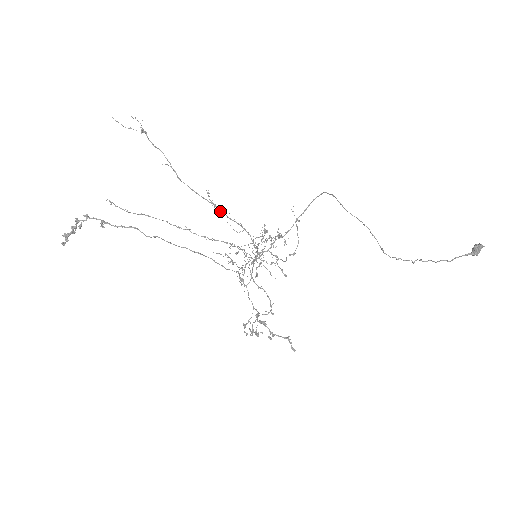
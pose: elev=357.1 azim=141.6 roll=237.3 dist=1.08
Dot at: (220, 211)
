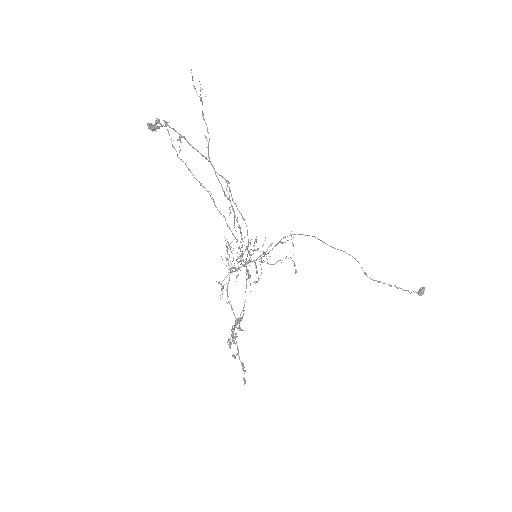
Dot at: (231, 205)
